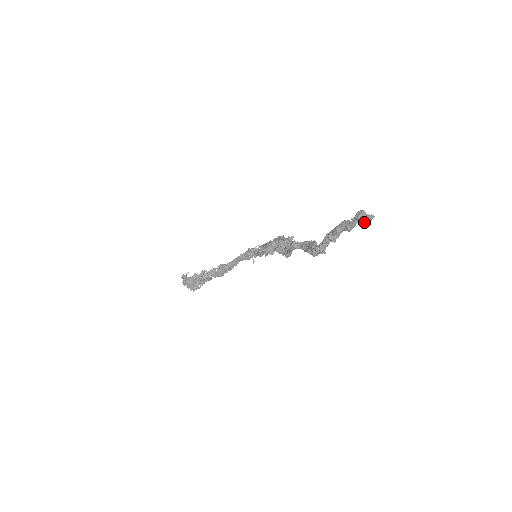
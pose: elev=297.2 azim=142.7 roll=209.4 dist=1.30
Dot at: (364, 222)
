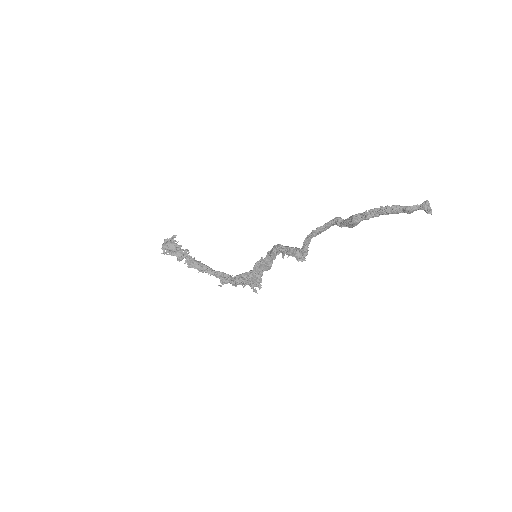
Dot at: (427, 205)
